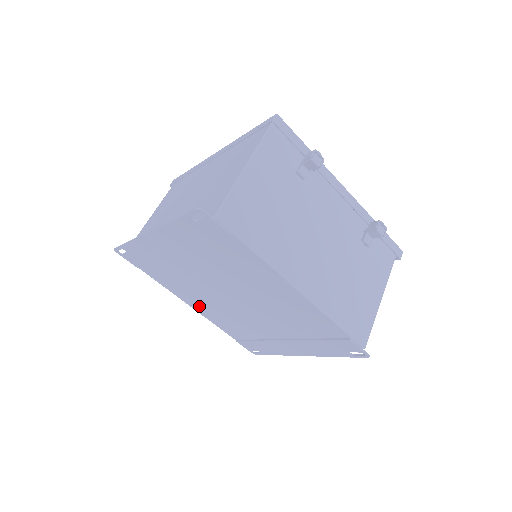
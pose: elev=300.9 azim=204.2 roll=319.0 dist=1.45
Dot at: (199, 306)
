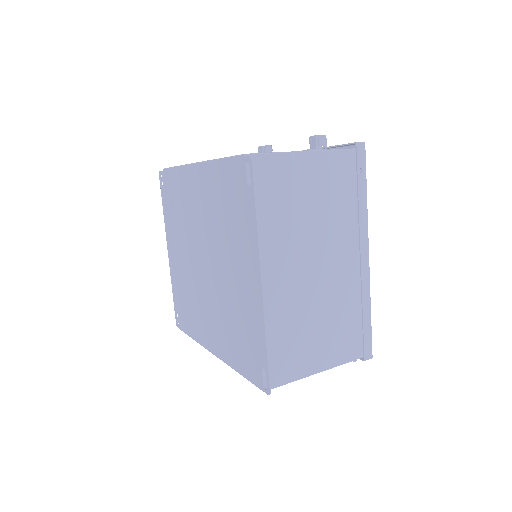
Dot at: (215, 339)
